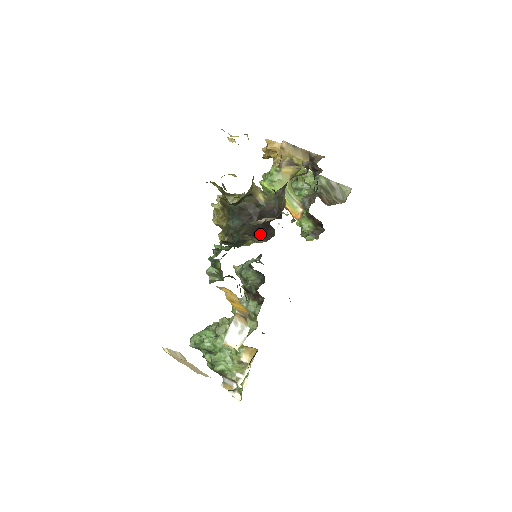
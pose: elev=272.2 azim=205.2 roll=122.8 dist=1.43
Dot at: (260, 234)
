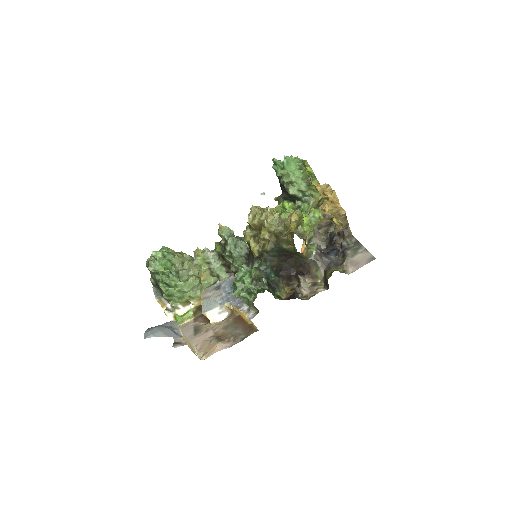
Dot at: (285, 275)
